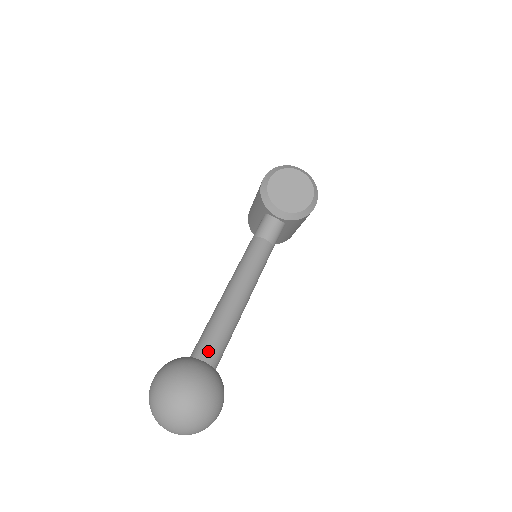
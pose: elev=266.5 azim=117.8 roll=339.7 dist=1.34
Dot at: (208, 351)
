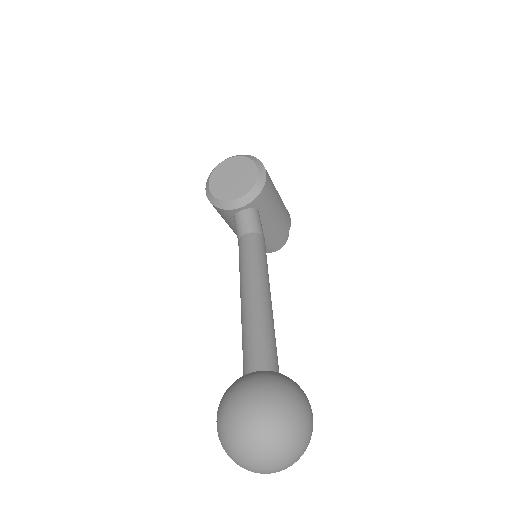
Dot at: (253, 361)
